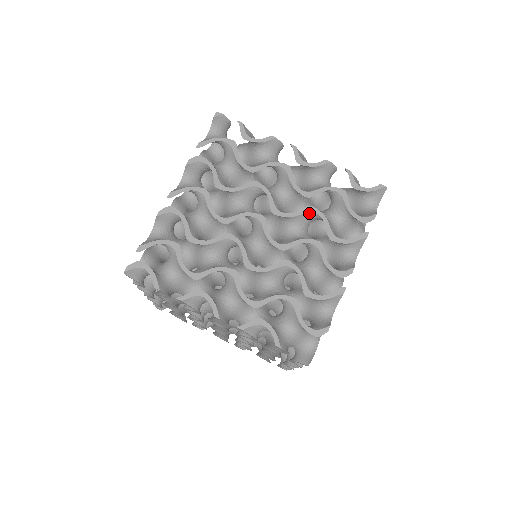
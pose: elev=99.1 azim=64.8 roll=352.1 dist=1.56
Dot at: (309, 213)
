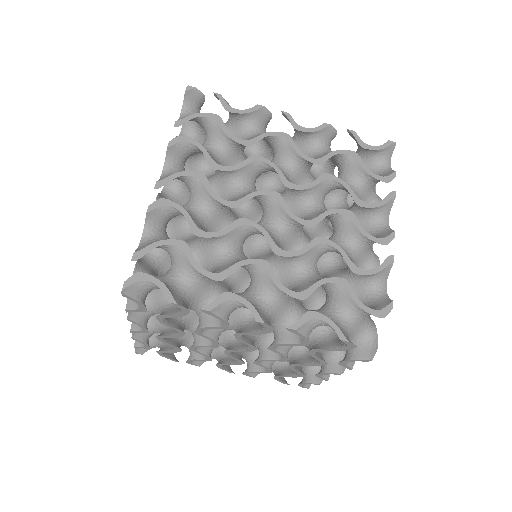
Dot at: (326, 181)
